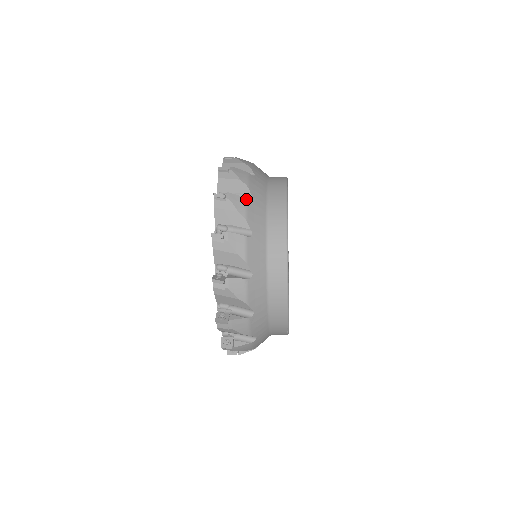
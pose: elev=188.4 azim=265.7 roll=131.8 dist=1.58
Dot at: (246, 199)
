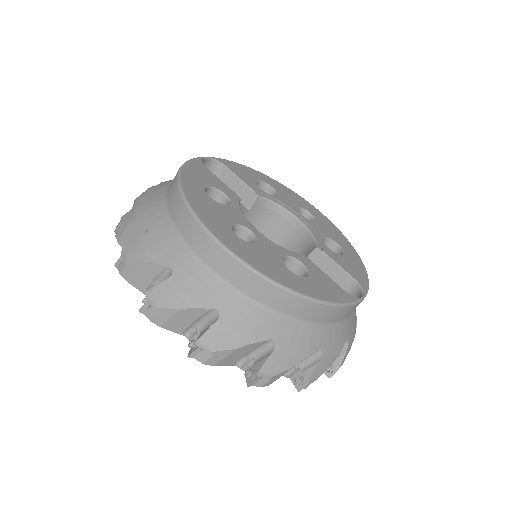
Dot at: occluded
